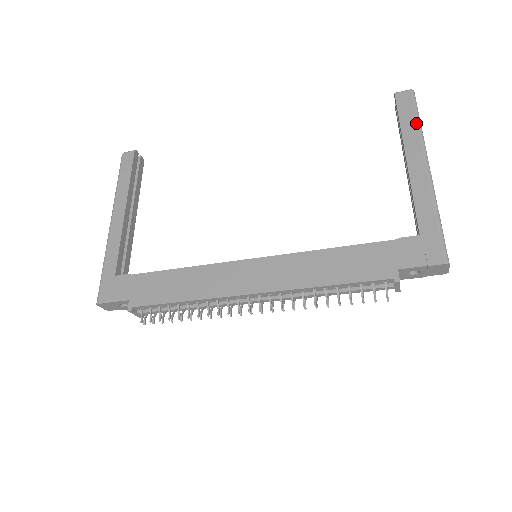
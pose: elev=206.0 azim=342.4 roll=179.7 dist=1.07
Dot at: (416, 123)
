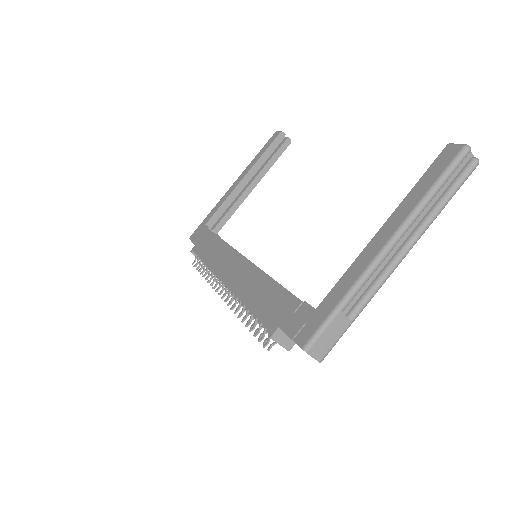
Dot at: (426, 190)
